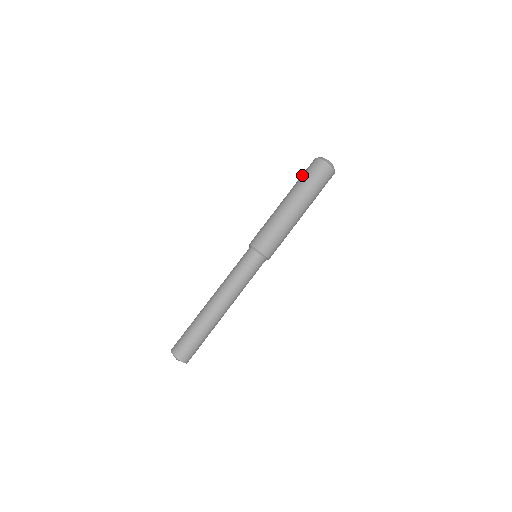
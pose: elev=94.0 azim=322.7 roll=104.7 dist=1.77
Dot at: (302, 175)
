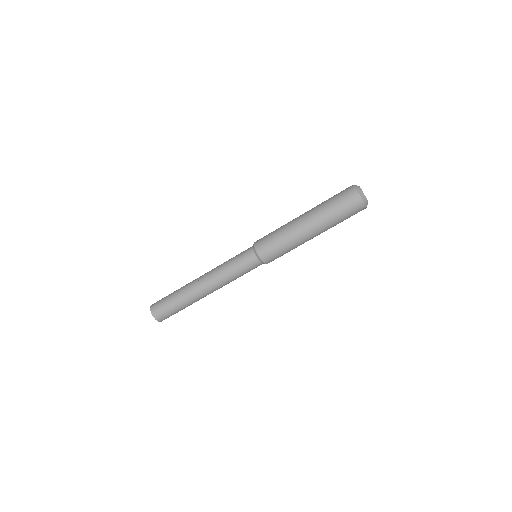
Dot at: (334, 202)
